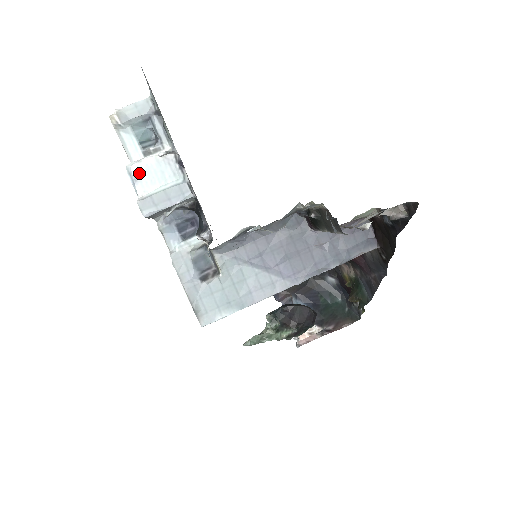
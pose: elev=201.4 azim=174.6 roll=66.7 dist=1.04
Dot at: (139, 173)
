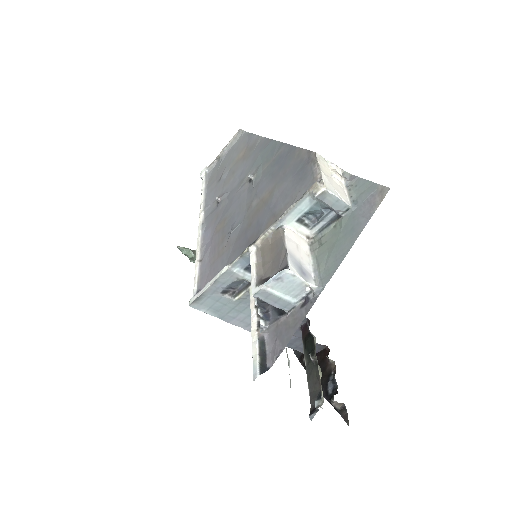
Dot at: (284, 279)
